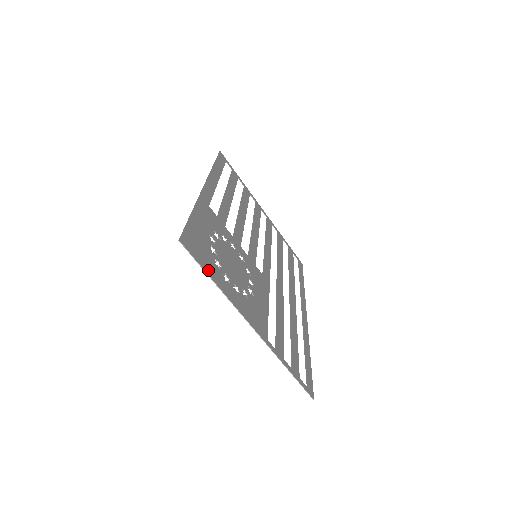
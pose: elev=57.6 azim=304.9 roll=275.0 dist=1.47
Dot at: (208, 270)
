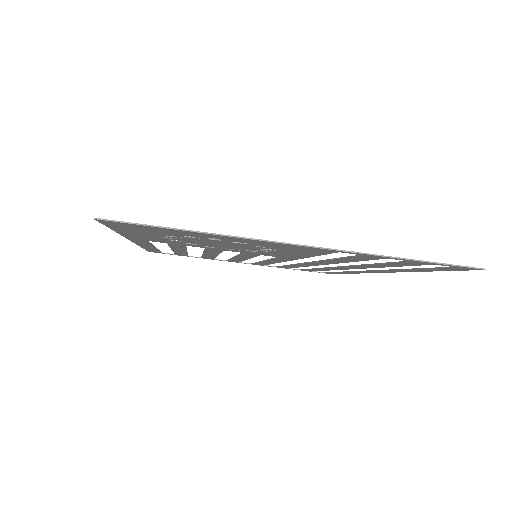
Dot at: (172, 229)
